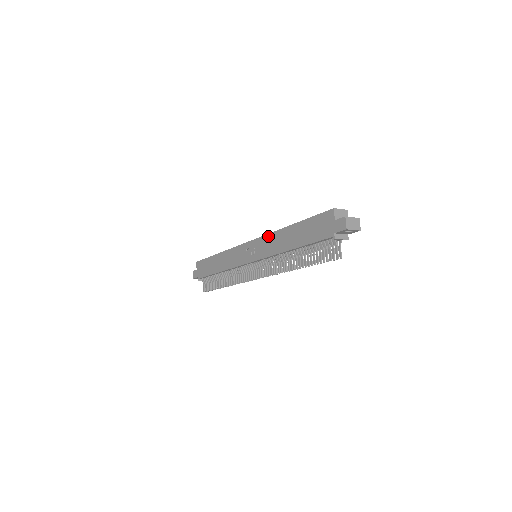
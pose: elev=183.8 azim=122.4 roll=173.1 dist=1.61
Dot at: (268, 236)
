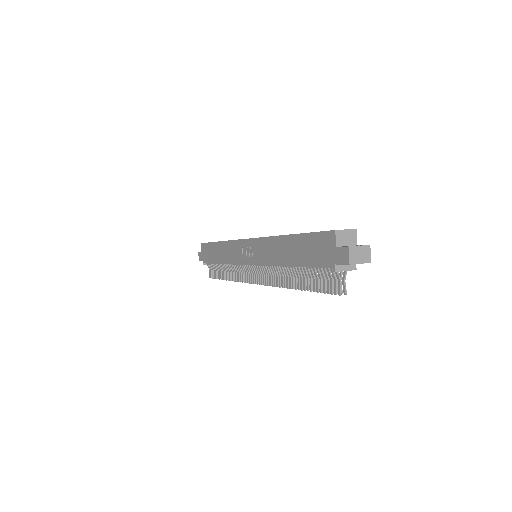
Dot at: (265, 240)
